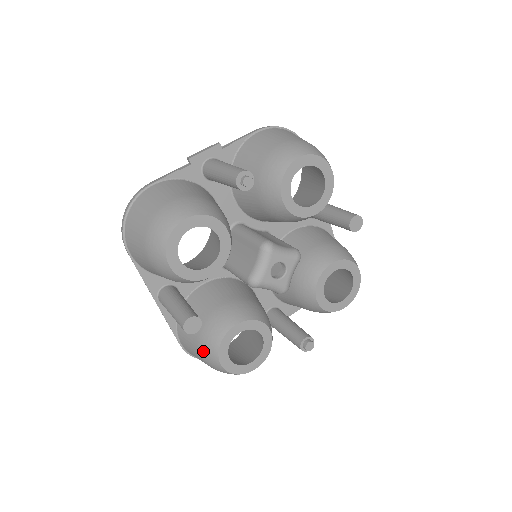
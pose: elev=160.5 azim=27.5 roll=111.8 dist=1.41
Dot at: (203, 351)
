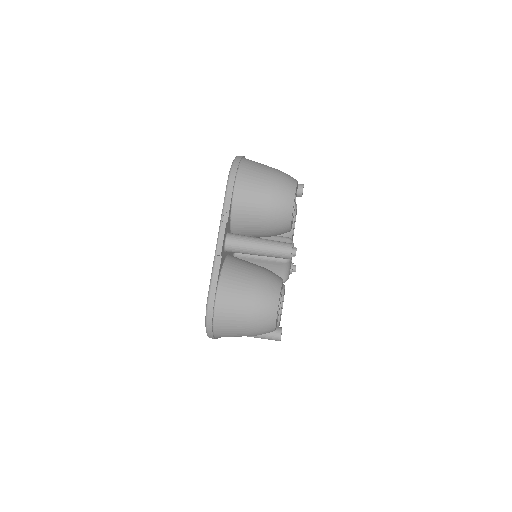
Dot at: occluded
